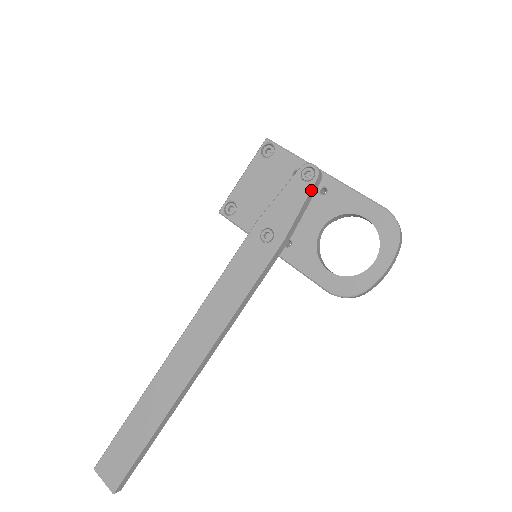
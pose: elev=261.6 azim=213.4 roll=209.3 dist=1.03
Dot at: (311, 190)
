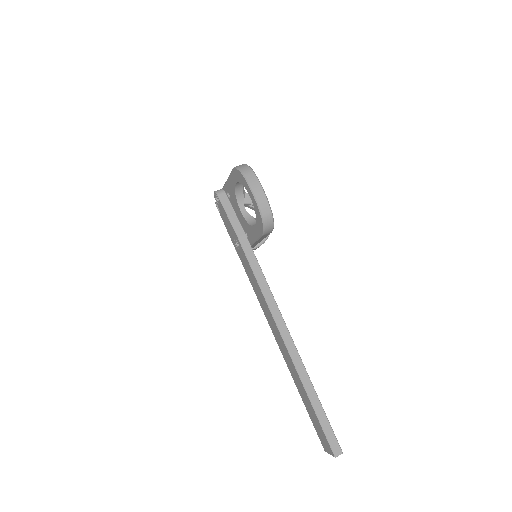
Dot at: (222, 203)
